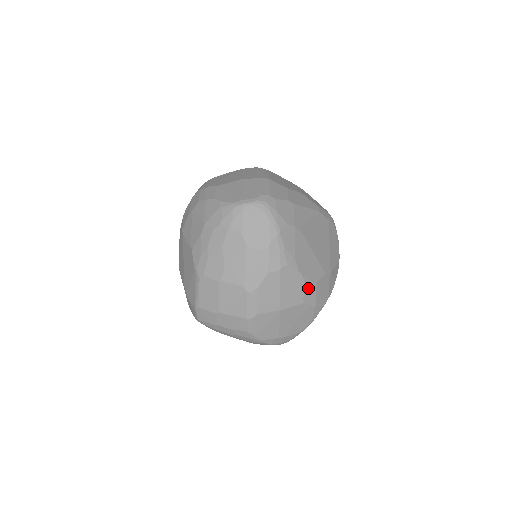
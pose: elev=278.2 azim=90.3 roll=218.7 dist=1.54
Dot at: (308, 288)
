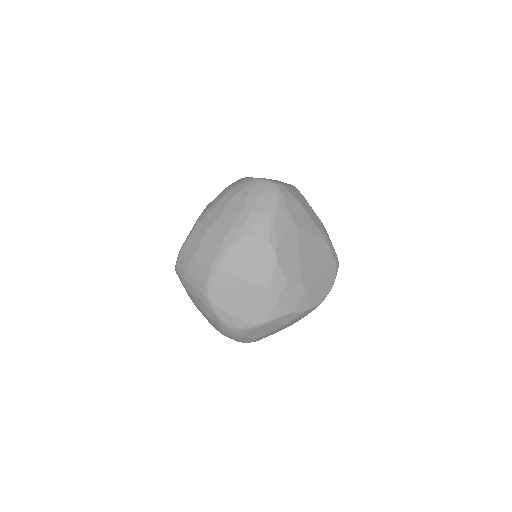
Dot at: (277, 278)
